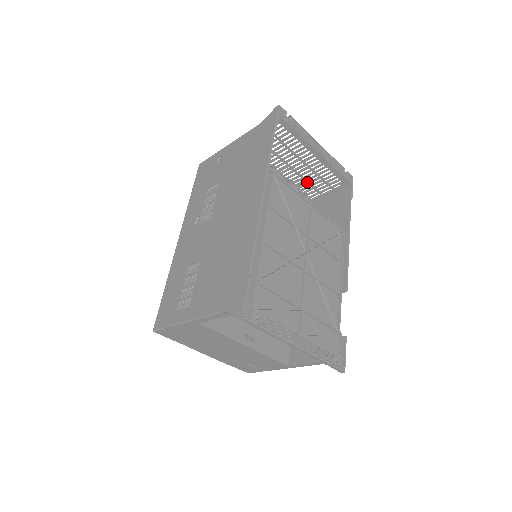
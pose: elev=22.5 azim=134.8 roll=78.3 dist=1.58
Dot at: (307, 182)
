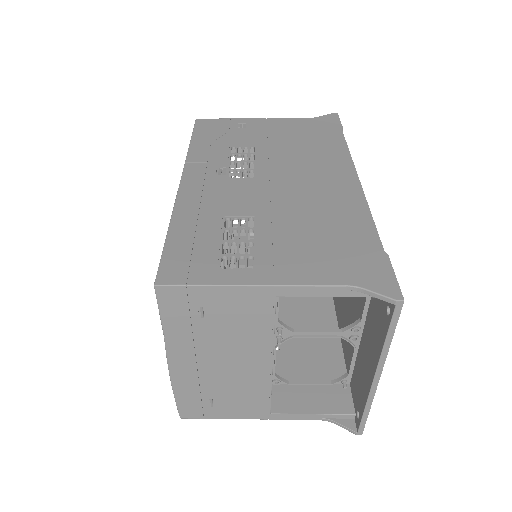
Dot at: occluded
